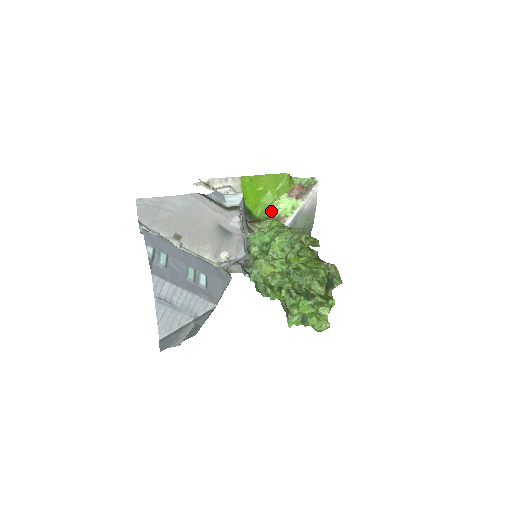
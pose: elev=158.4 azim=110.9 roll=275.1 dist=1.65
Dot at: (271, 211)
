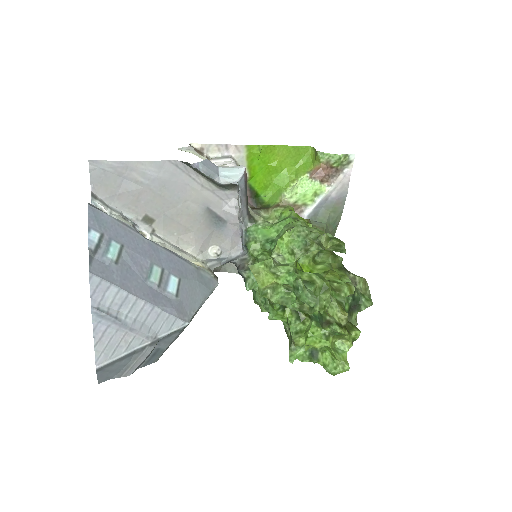
Dot at: (285, 196)
